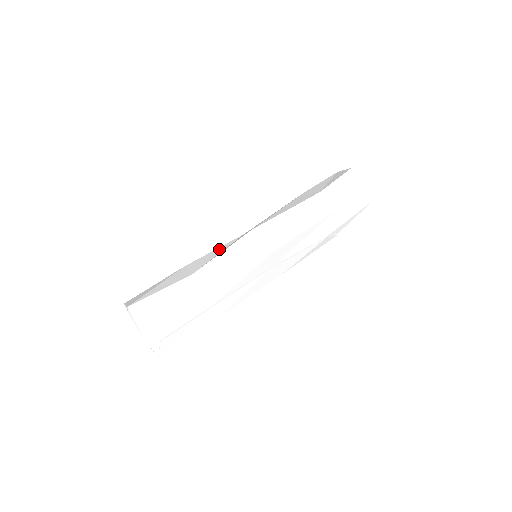
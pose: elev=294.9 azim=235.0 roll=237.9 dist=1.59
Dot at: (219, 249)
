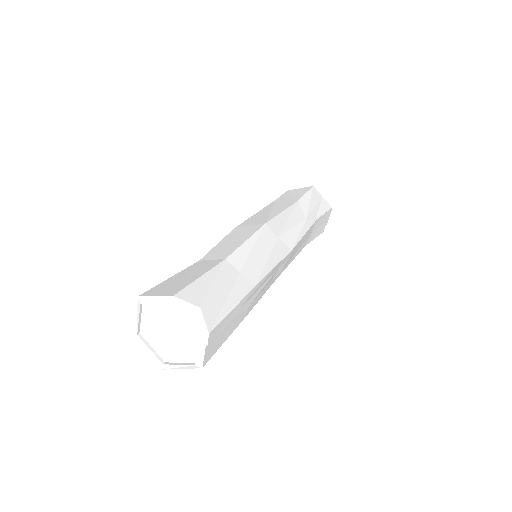
Dot at: occluded
